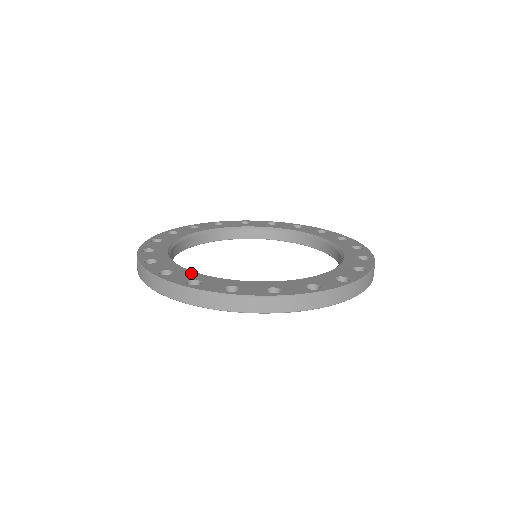
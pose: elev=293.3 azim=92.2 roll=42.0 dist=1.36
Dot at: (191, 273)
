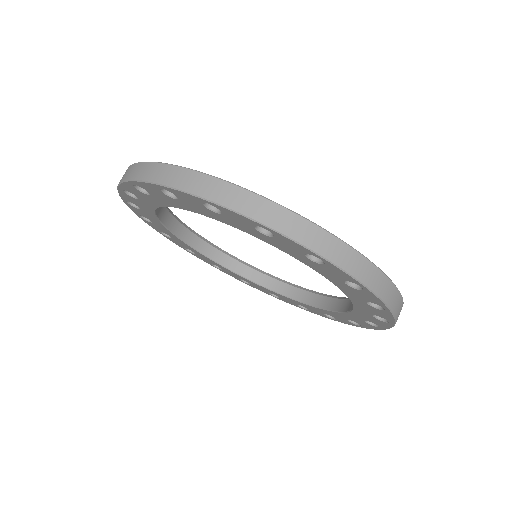
Dot at: occluded
